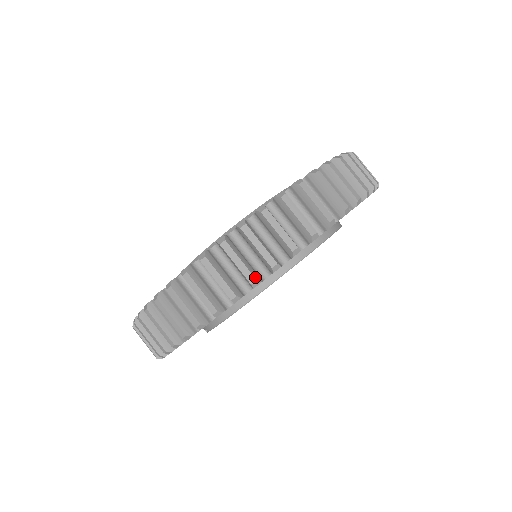
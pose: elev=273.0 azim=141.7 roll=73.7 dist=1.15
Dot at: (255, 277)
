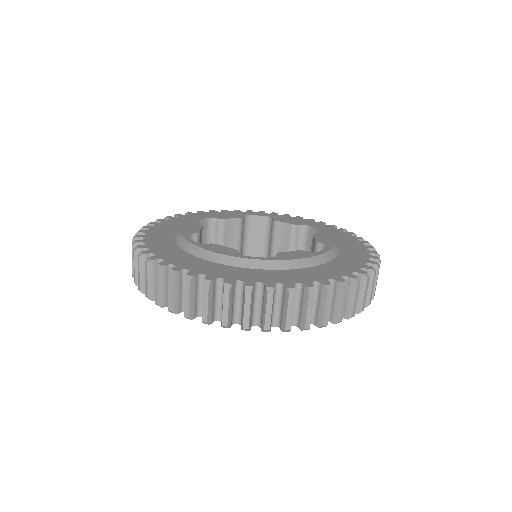
Dot at: (342, 318)
